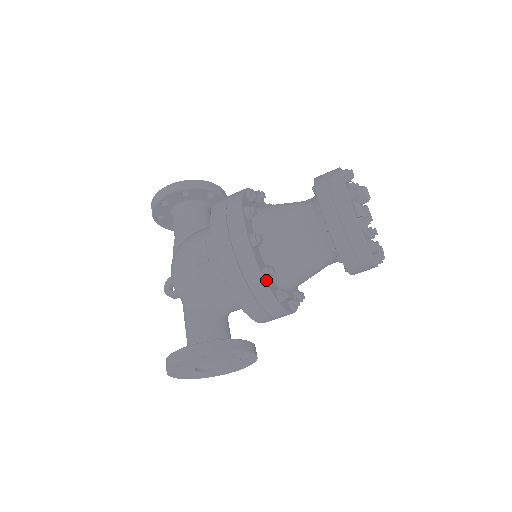
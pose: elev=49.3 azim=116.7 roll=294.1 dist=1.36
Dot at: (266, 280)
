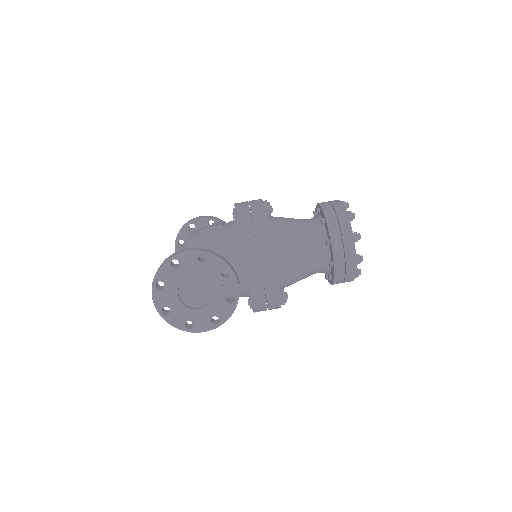
Dot at: (269, 229)
